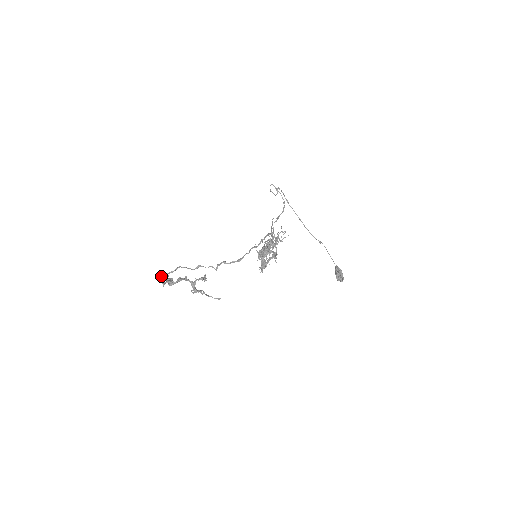
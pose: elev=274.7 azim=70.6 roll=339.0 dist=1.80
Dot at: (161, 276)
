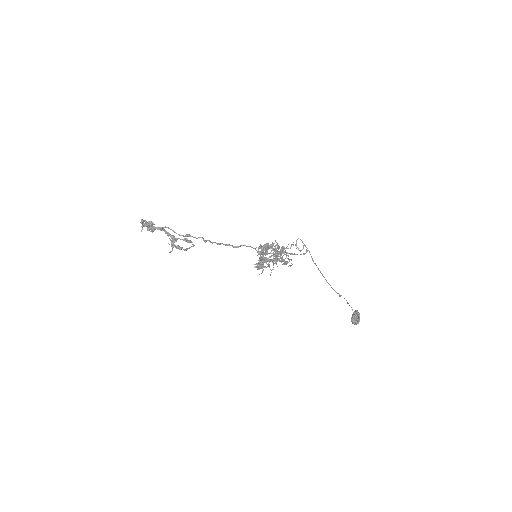
Dot at: (144, 223)
